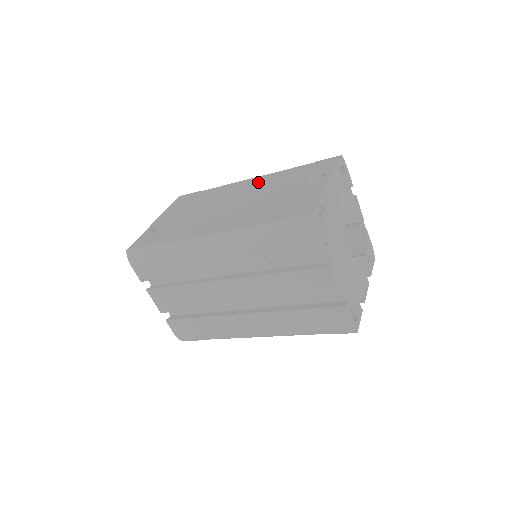
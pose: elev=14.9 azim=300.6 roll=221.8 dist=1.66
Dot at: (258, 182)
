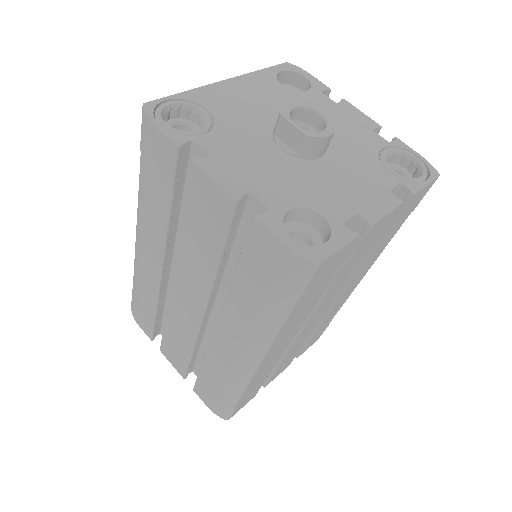
Dot at: occluded
